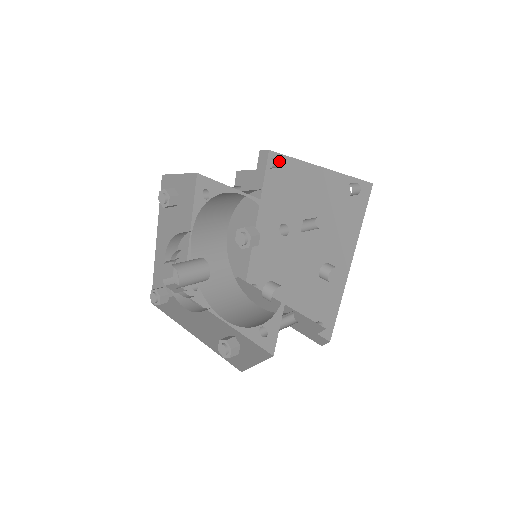
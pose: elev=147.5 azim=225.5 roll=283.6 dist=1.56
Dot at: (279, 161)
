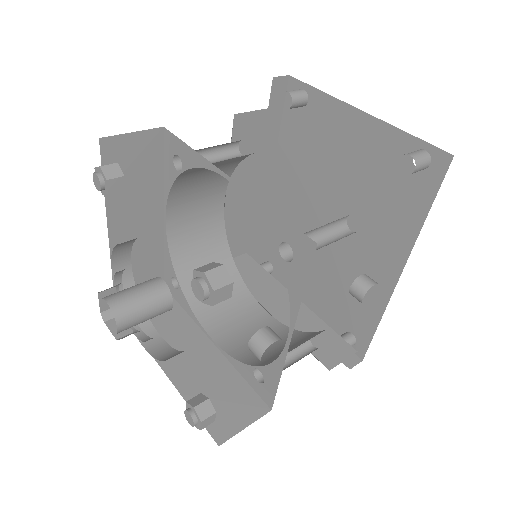
Dot at: (302, 96)
